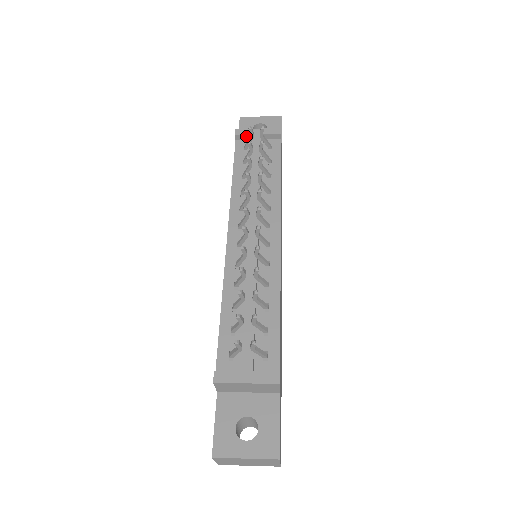
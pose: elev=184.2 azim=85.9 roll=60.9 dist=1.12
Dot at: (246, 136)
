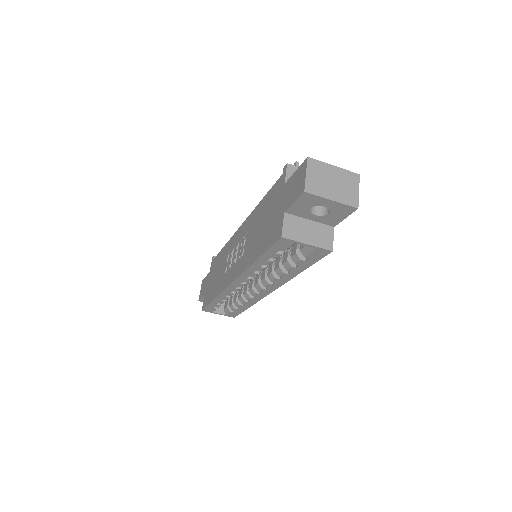
Dot at: occluded
